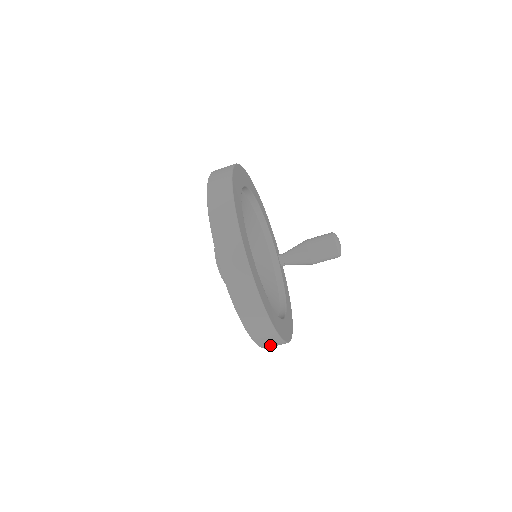
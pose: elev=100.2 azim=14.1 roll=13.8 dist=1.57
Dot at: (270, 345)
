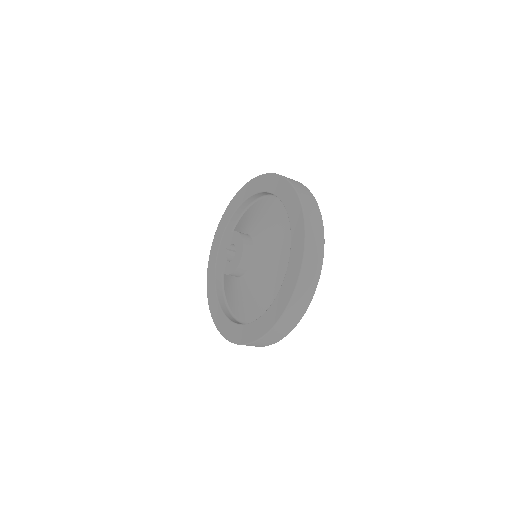
Dot at: occluded
